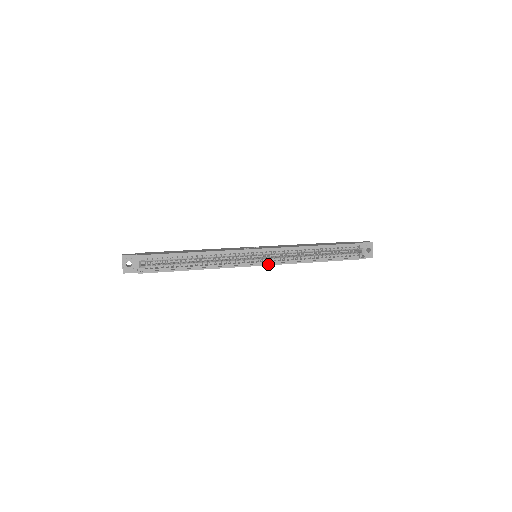
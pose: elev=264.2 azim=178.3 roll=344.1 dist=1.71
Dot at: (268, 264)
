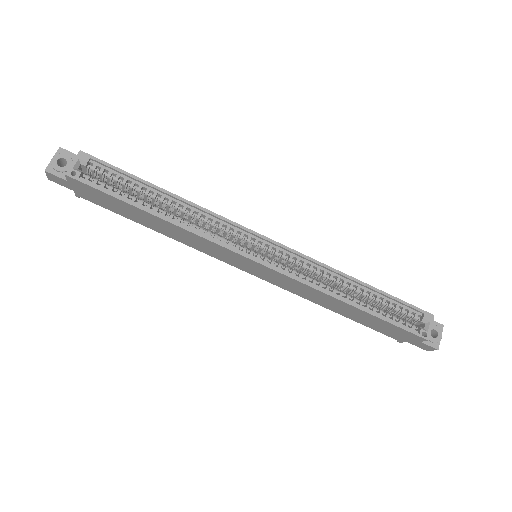
Dot at: (270, 266)
